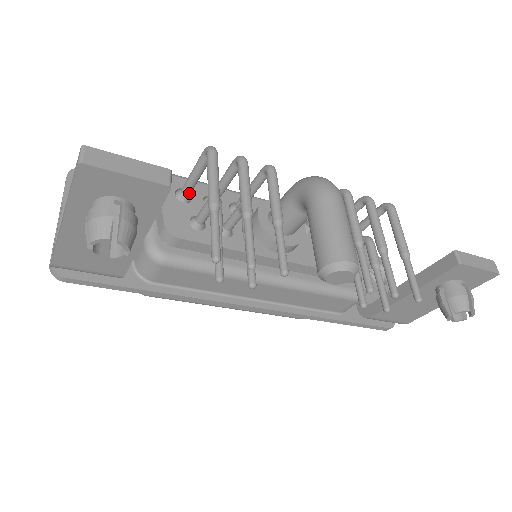
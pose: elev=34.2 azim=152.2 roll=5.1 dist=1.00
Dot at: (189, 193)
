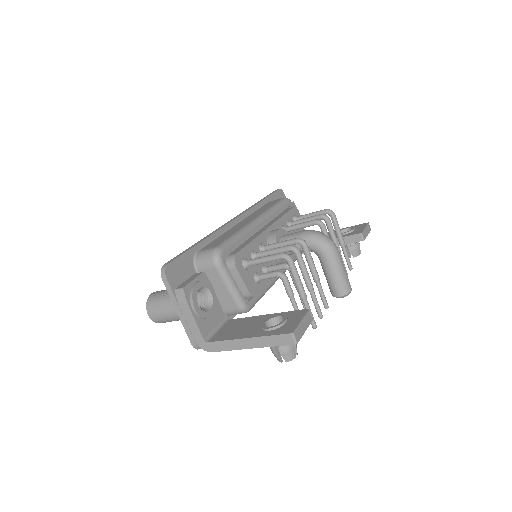
Dot at: (253, 264)
